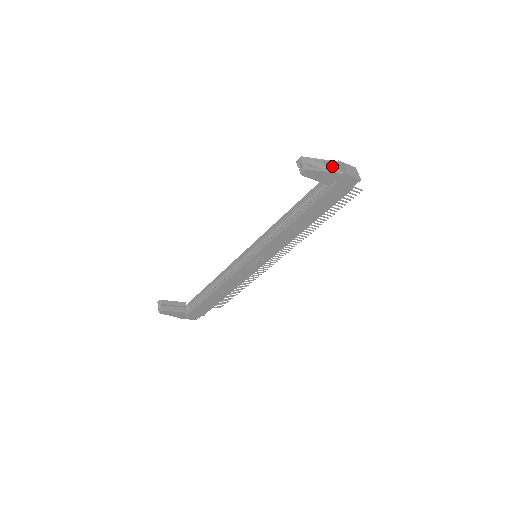
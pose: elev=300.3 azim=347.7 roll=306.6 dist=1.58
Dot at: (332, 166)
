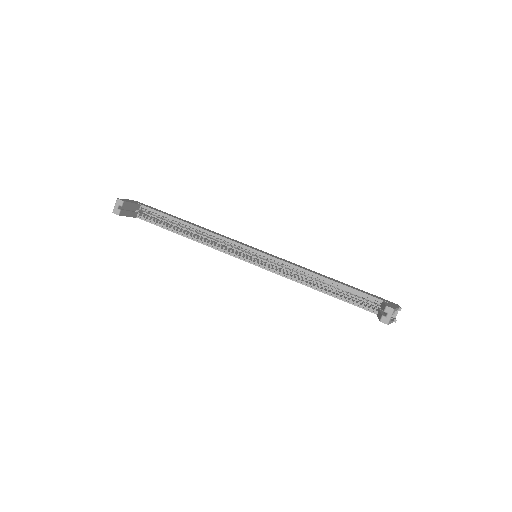
Dot at: occluded
